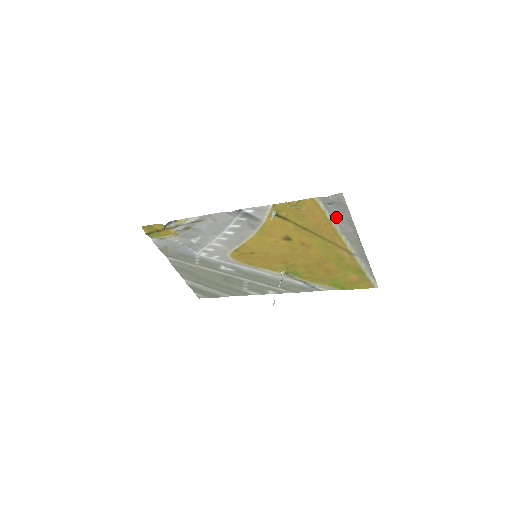
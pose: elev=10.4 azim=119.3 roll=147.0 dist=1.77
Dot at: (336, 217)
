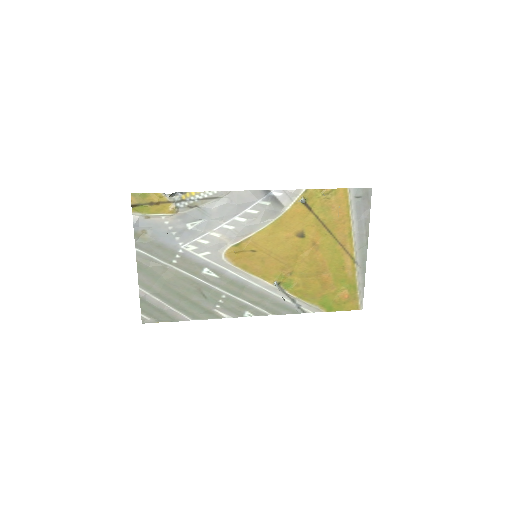
Dot at: (357, 214)
